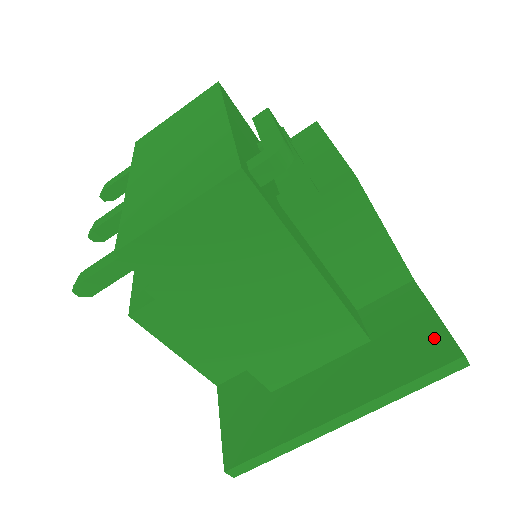
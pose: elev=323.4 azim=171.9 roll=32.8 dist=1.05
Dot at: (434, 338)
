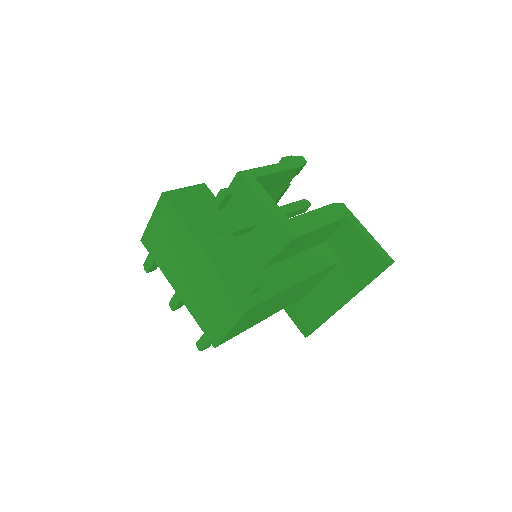
Dot at: (372, 256)
